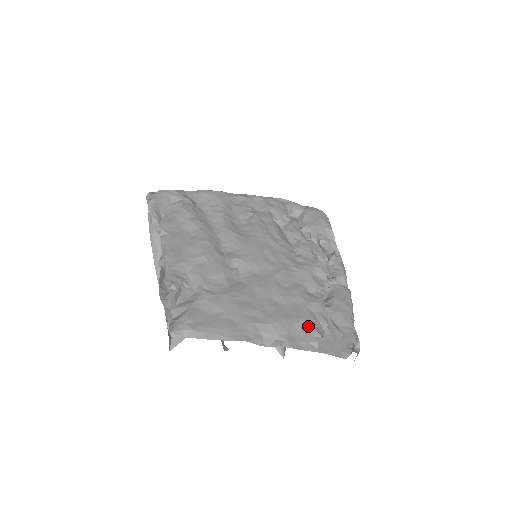
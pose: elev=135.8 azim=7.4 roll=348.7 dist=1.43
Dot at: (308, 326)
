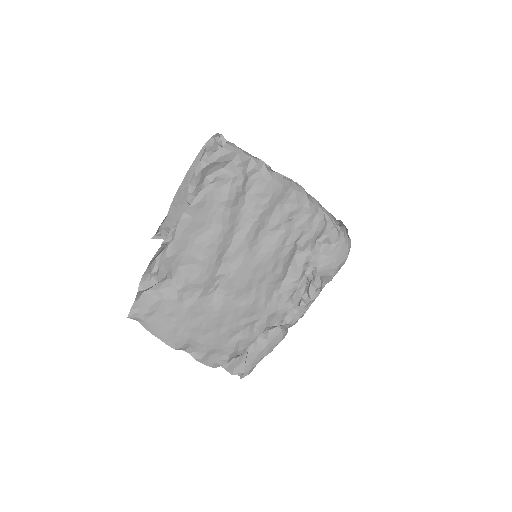
Dot at: (226, 354)
